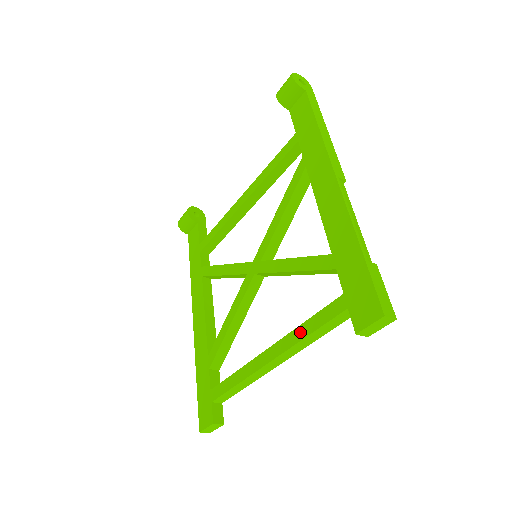
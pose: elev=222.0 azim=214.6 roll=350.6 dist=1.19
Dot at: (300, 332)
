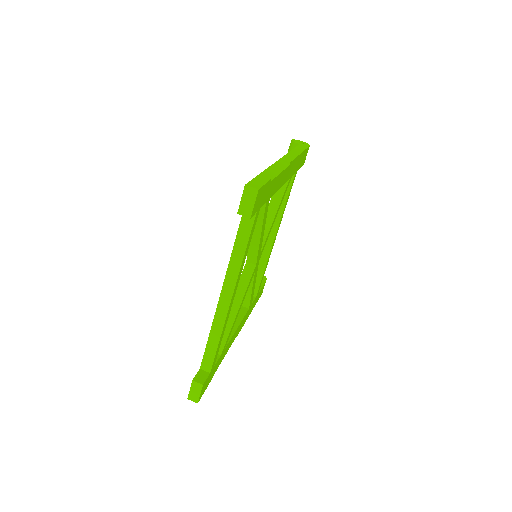
Dot at: occluded
